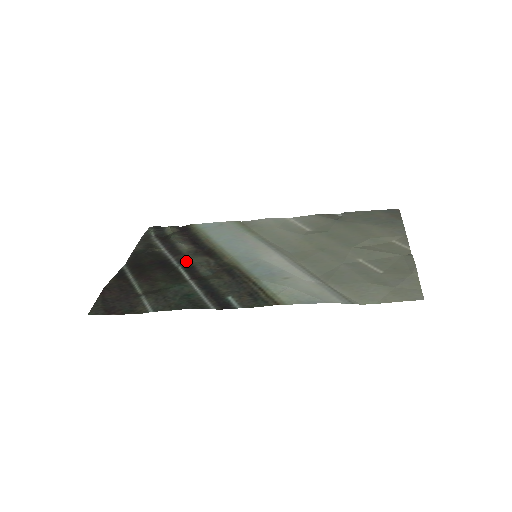
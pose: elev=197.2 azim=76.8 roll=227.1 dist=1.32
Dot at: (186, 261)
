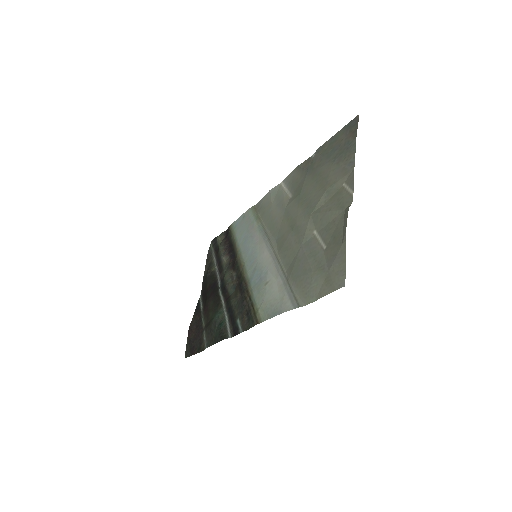
Dot at: (222, 280)
